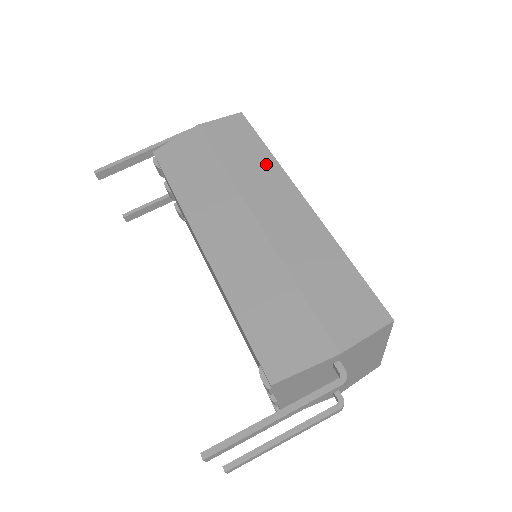
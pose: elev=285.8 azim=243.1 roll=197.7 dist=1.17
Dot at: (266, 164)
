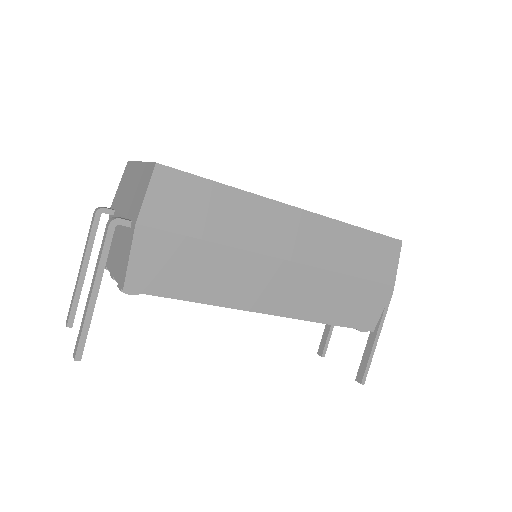
Dot at: (245, 205)
